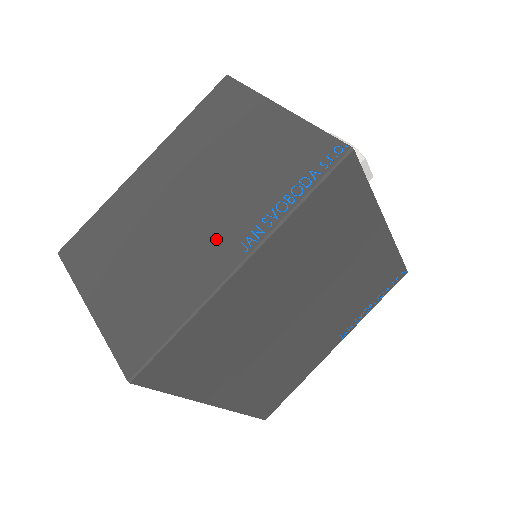
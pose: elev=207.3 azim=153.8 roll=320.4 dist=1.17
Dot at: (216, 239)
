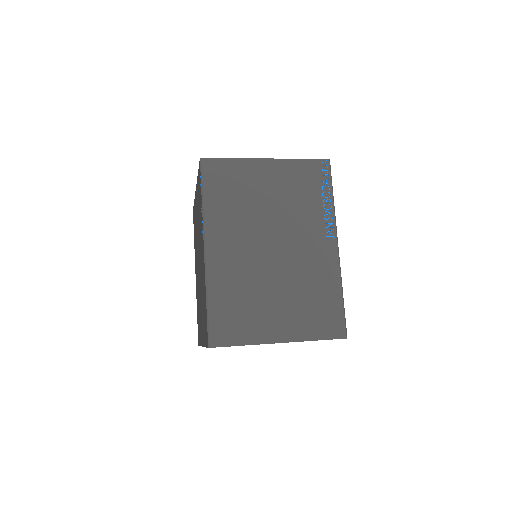
Dot at: (313, 246)
